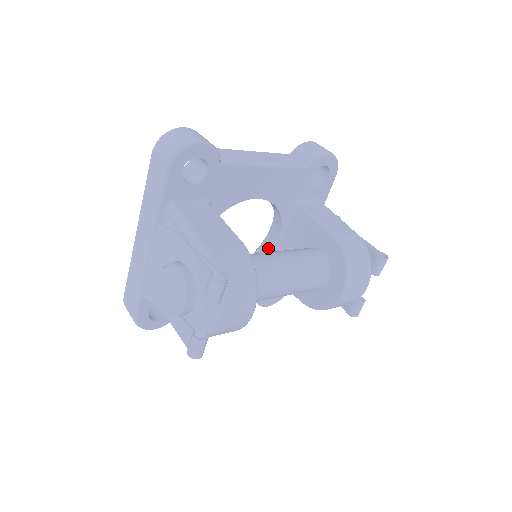
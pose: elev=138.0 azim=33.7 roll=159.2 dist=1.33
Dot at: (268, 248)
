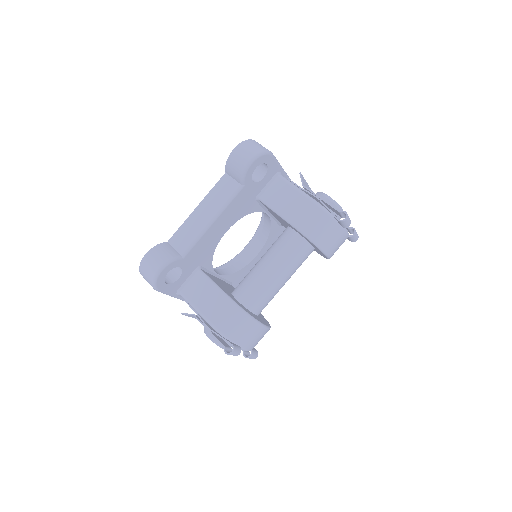
Dot at: (267, 218)
